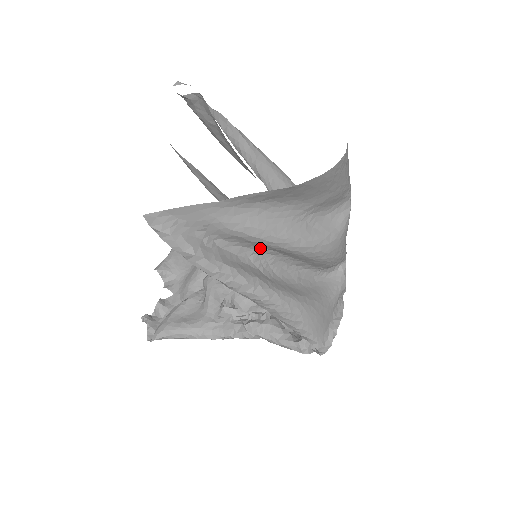
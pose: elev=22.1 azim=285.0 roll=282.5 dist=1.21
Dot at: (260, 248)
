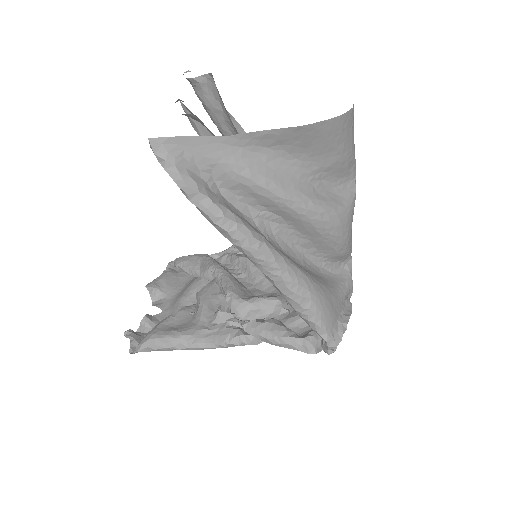
Dot at: (265, 210)
